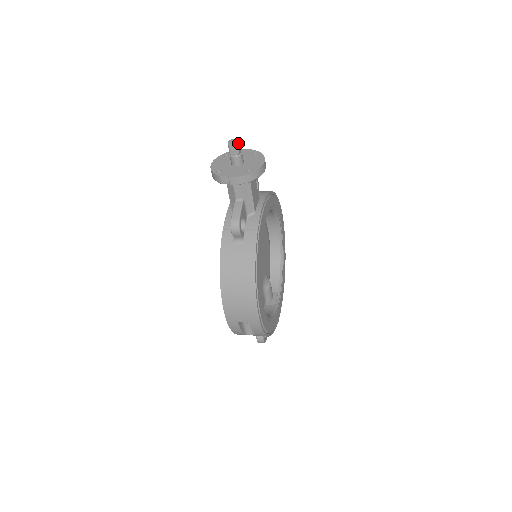
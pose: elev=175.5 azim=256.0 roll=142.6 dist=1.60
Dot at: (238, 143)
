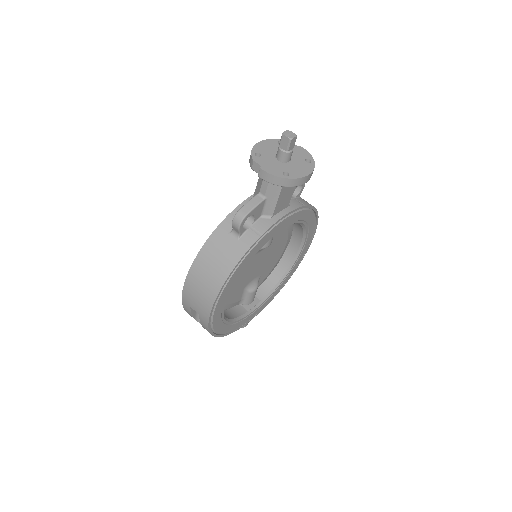
Dot at: (293, 139)
